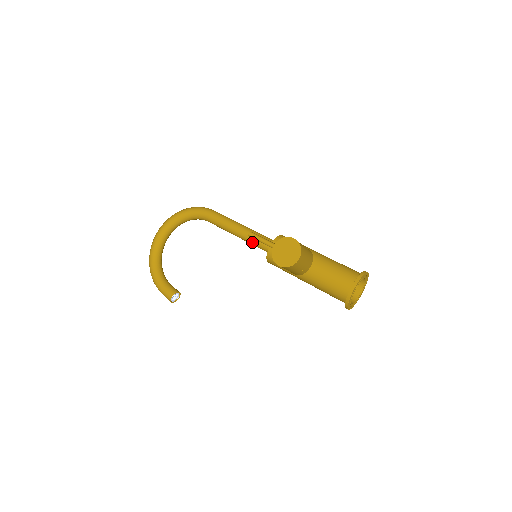
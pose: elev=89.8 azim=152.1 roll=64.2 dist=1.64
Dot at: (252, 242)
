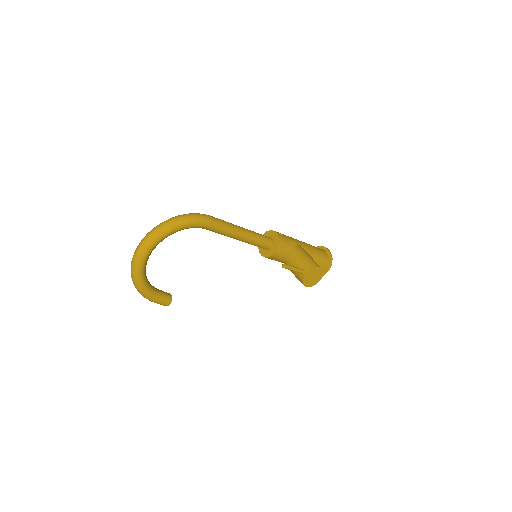
Dot at: occluded
